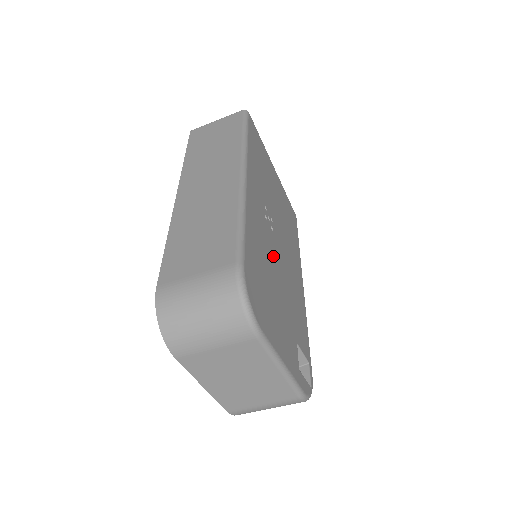
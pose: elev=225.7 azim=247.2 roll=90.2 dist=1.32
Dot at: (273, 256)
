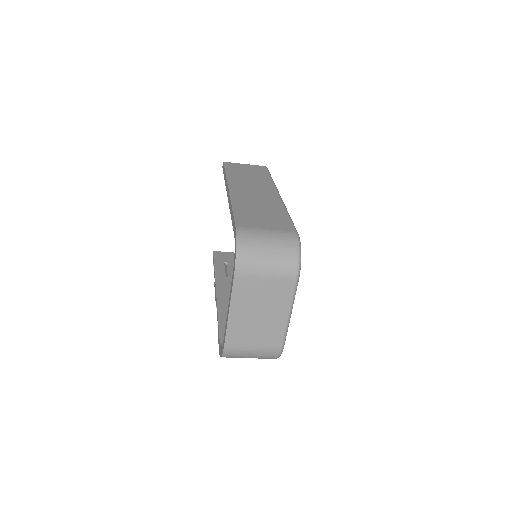
Dot at: occluded
